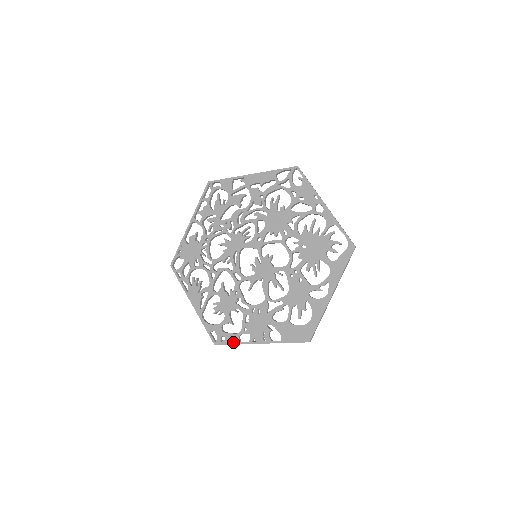
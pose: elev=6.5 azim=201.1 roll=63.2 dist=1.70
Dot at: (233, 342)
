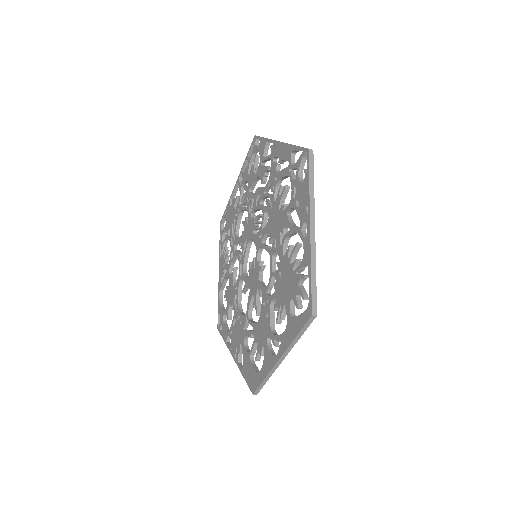
Dot at: (224, 337)
